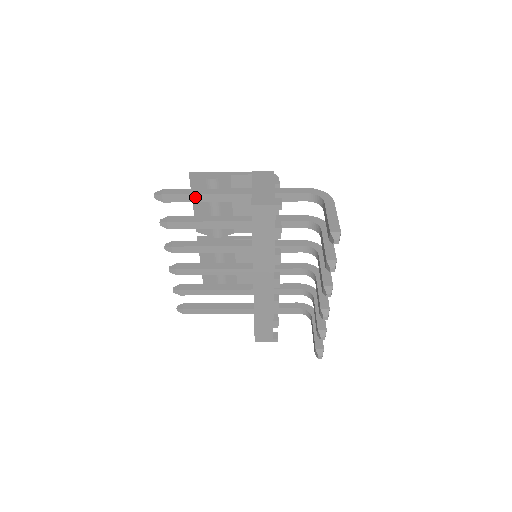
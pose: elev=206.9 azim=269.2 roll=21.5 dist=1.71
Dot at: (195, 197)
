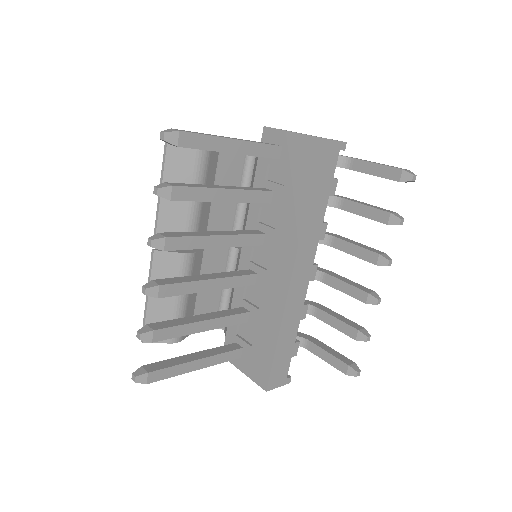
Dot at: (221, 143)
